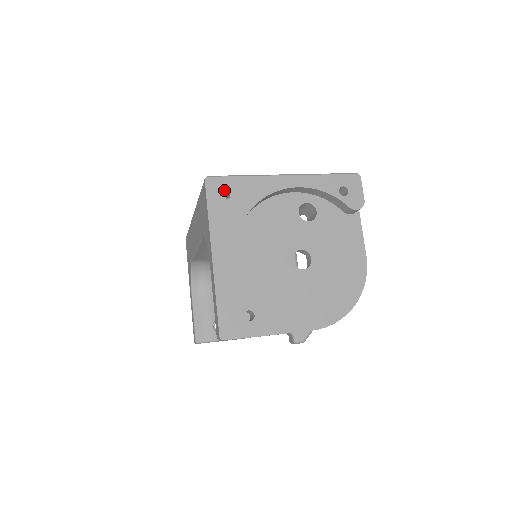
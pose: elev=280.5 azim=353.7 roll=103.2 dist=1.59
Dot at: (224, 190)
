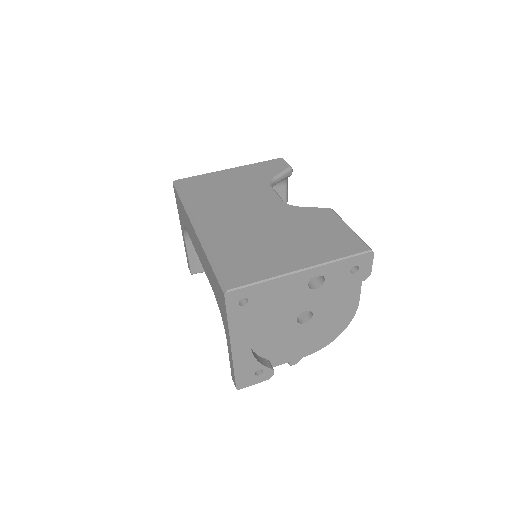
Dot at: (242, 297)
